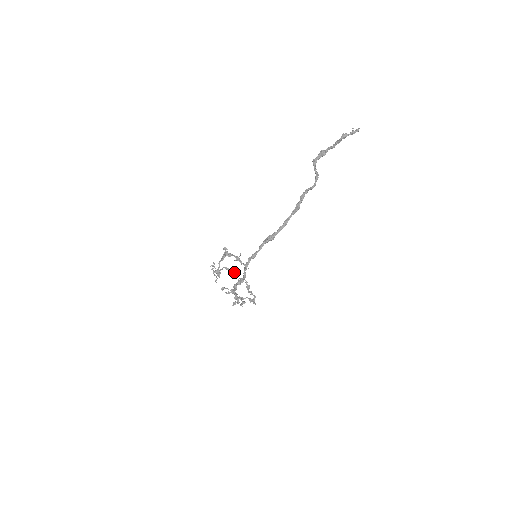
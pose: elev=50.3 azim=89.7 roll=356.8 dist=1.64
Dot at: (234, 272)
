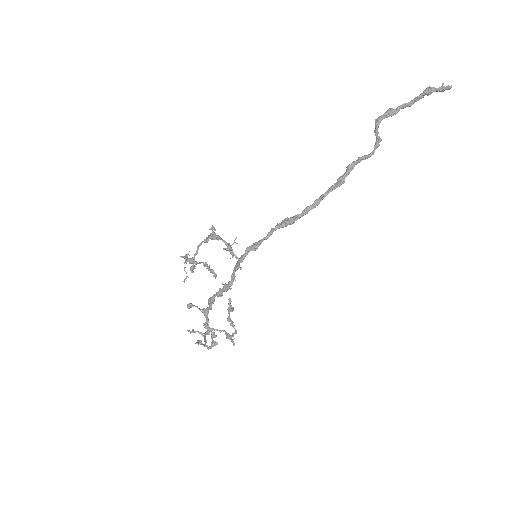
Dot at: (216, 276)
